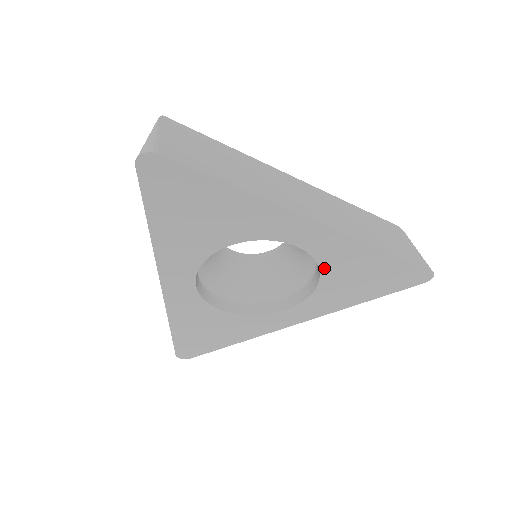
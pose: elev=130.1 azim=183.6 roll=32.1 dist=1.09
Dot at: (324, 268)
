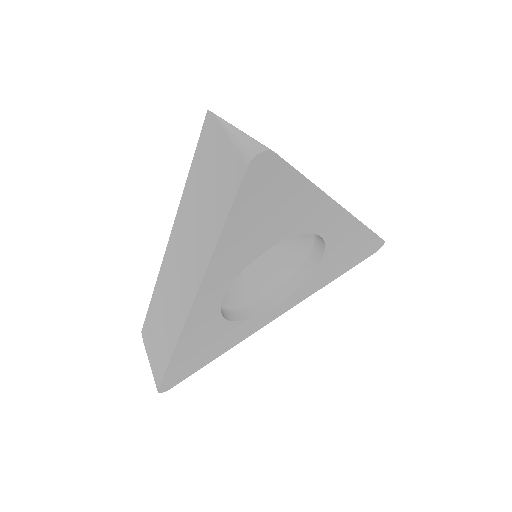
Dot at: (326, 254)
